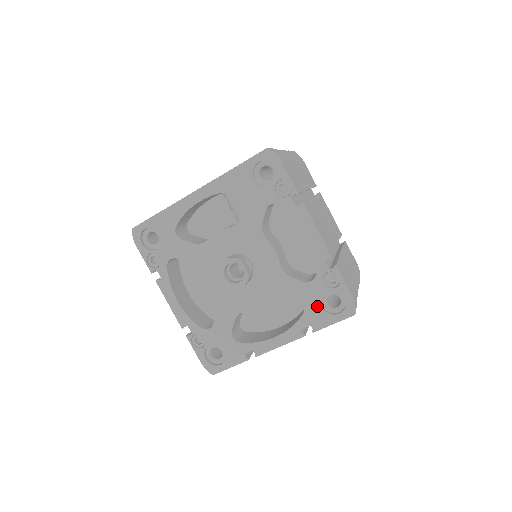
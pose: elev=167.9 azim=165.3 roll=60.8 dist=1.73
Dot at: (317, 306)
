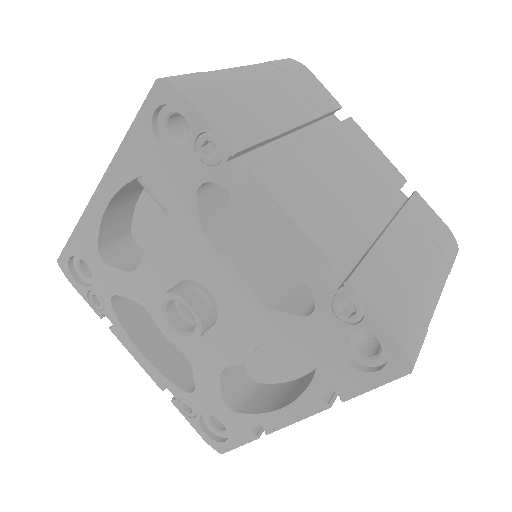
Dot at: (335, 358)
